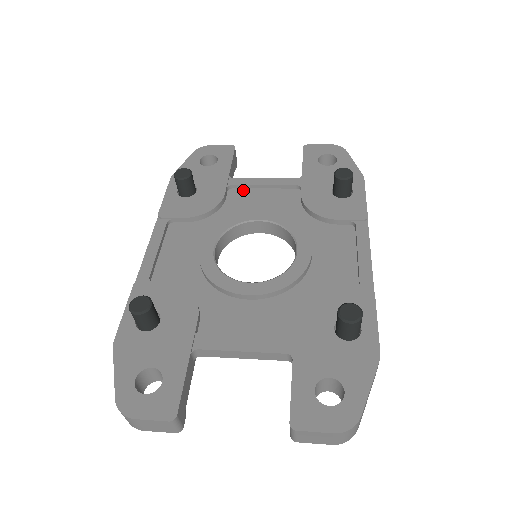
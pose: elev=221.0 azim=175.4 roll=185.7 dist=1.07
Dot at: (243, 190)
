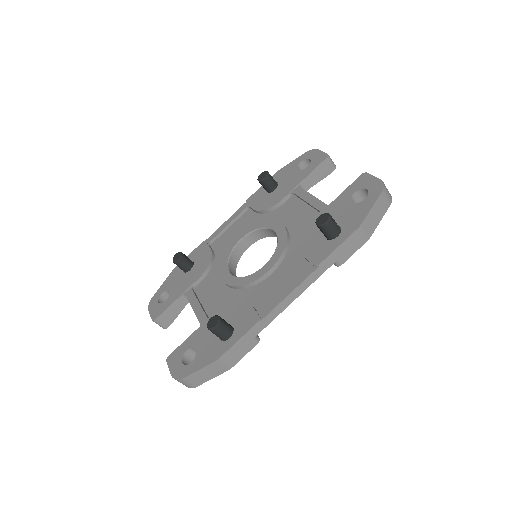
Dot at: (298, 200)
